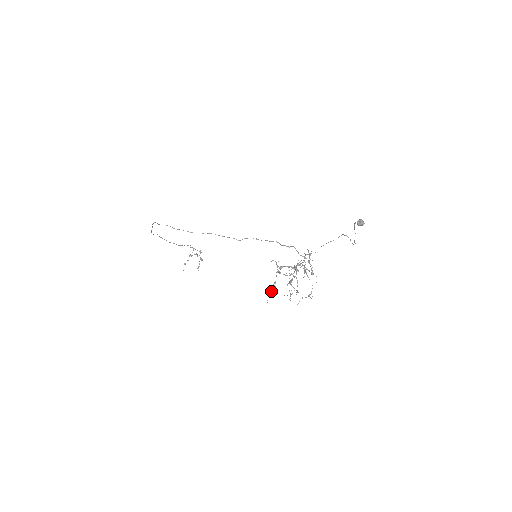
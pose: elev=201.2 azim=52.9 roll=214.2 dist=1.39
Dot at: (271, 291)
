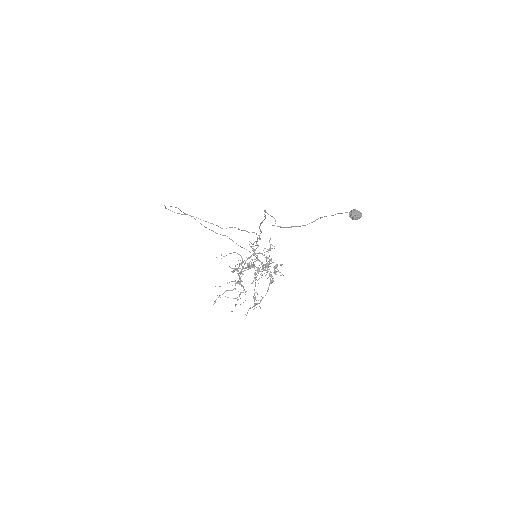
Dot at: (225, 291)
